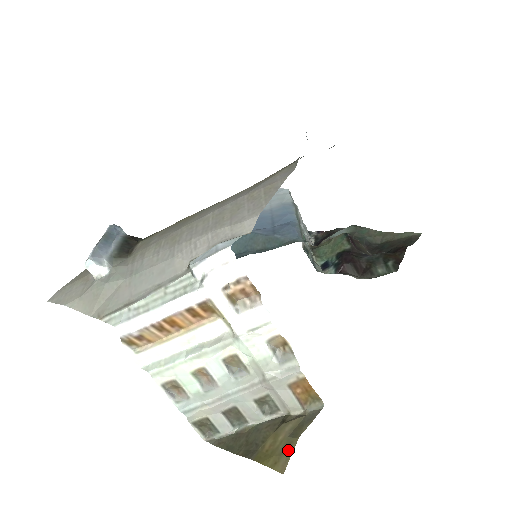
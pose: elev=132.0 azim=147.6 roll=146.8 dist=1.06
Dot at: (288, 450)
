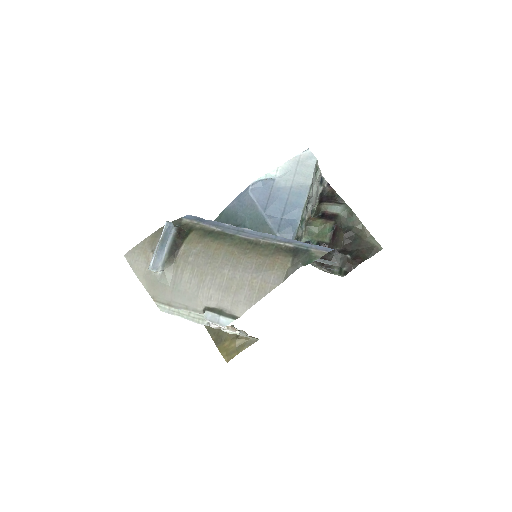
Dot at: (233, 355)
